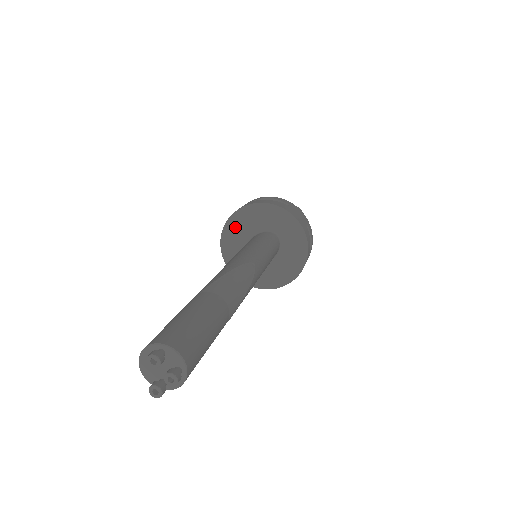
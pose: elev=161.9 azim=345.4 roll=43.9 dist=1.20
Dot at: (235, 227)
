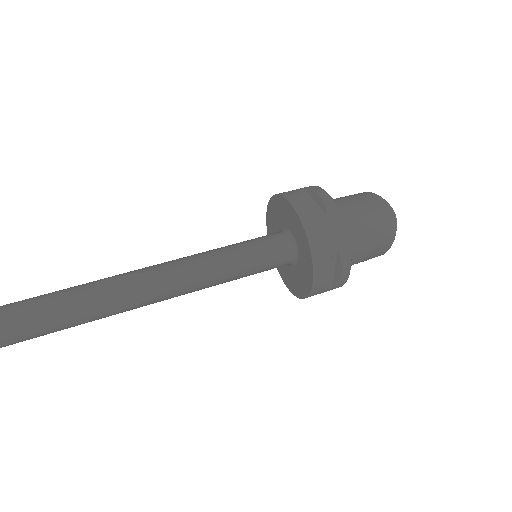
Dot at: (273, 211)
